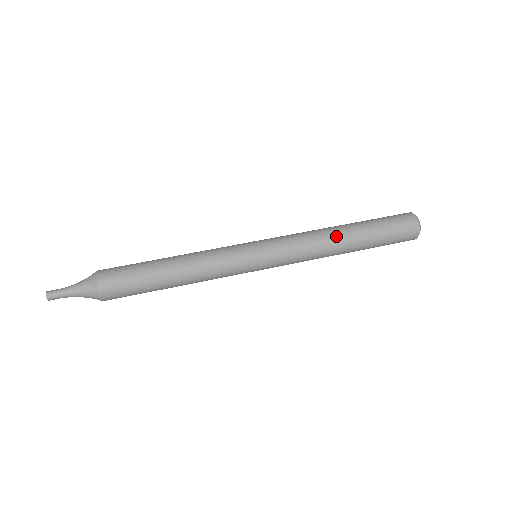
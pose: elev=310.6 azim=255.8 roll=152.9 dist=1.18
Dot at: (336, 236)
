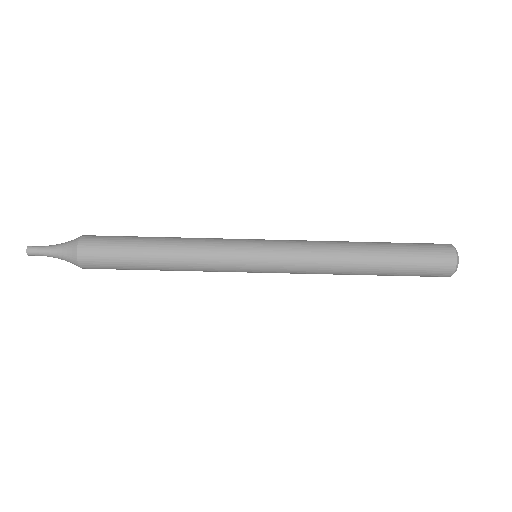
Dot at: (351, 258)
